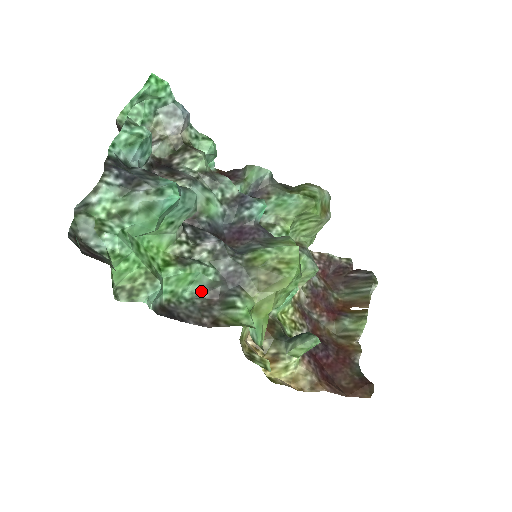
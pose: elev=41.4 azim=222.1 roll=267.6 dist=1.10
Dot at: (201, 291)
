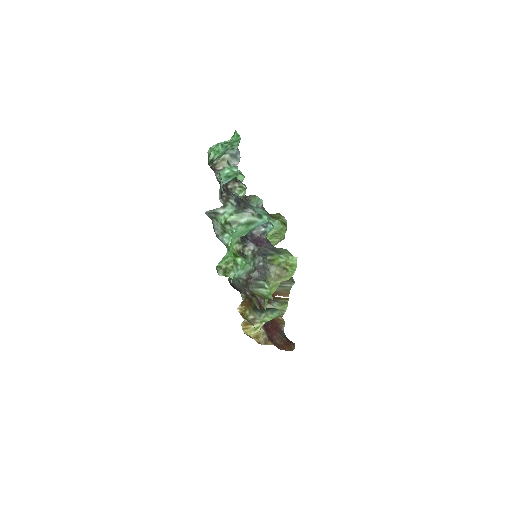
Dot at: (243, 275)
